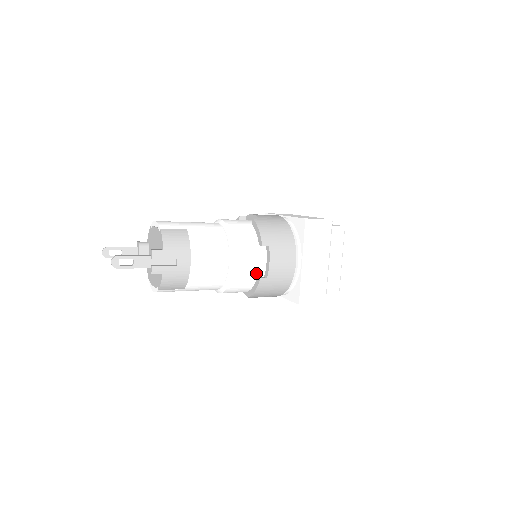
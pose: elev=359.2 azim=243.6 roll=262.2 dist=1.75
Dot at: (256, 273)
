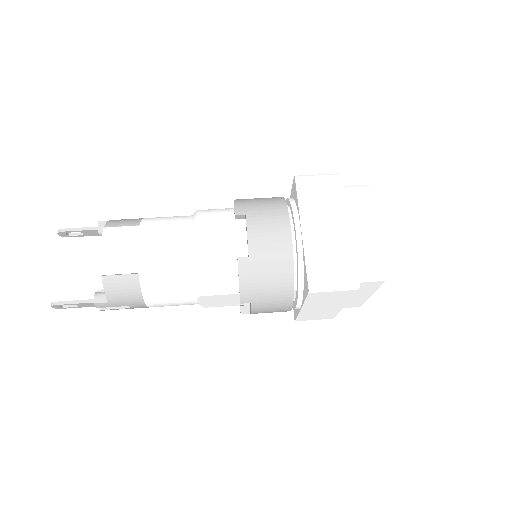
Dot at: (238, 304)
